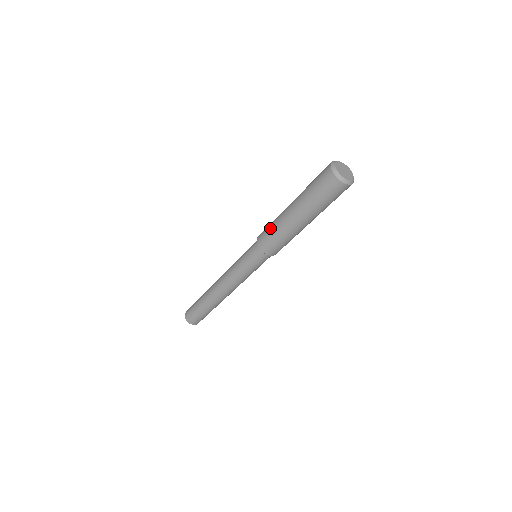
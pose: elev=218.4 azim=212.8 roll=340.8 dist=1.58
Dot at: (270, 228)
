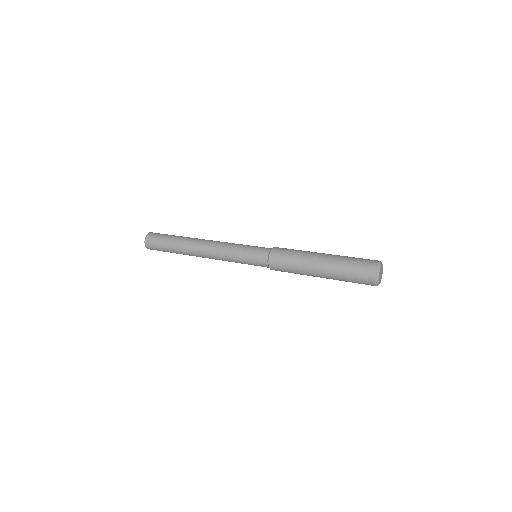
Dot at: (289, 265)
